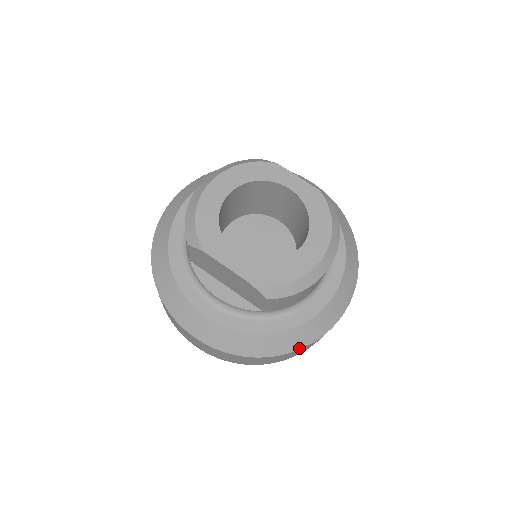
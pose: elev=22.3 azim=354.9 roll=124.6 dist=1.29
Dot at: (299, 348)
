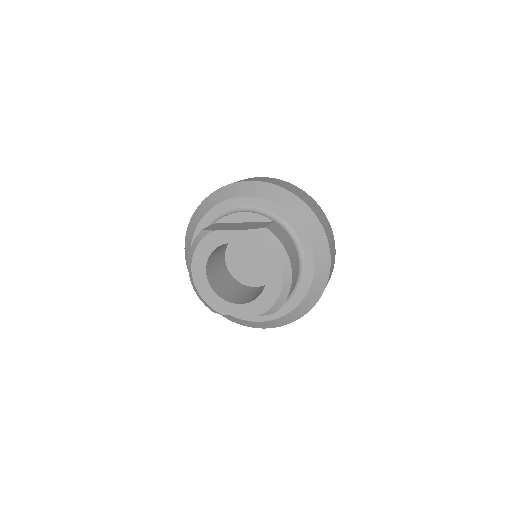
Dot at: (319, 298)
